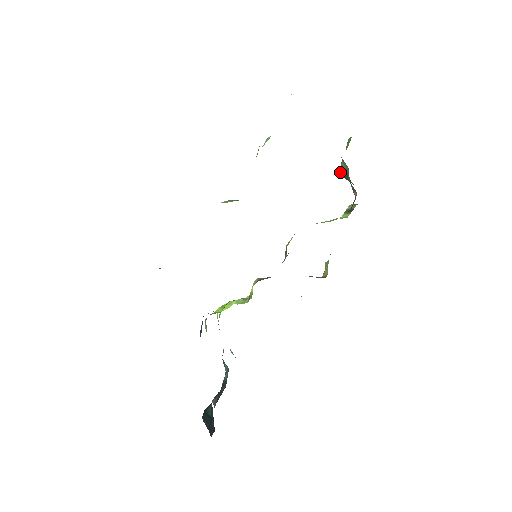
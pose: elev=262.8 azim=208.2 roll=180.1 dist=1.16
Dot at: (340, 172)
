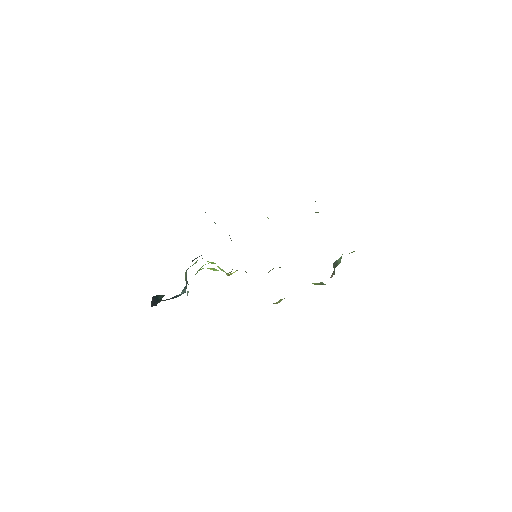
Dot at: (334, 262)
